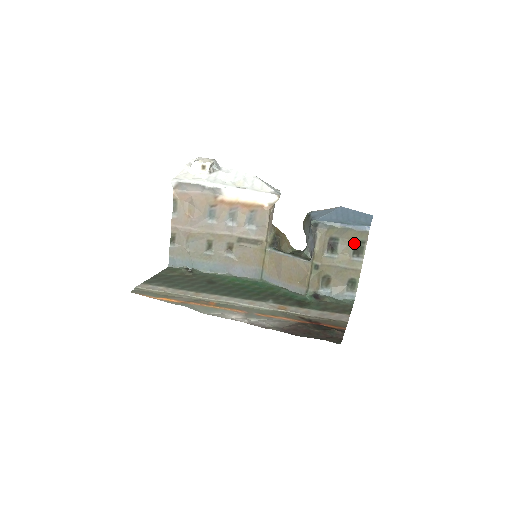
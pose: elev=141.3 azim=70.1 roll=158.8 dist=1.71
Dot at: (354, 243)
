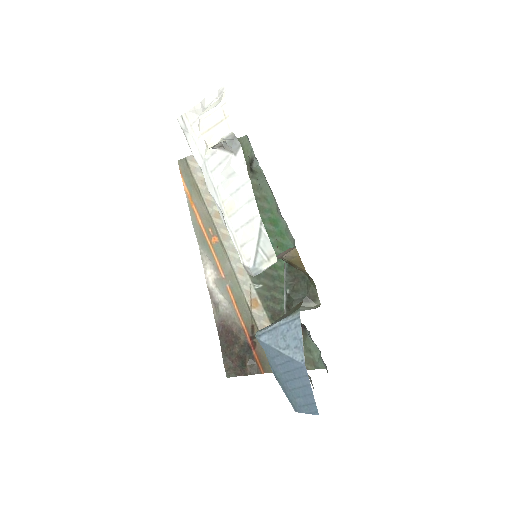
Dot at: occluded
